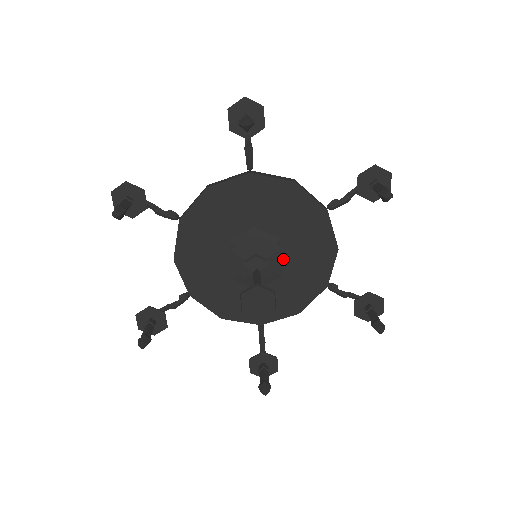
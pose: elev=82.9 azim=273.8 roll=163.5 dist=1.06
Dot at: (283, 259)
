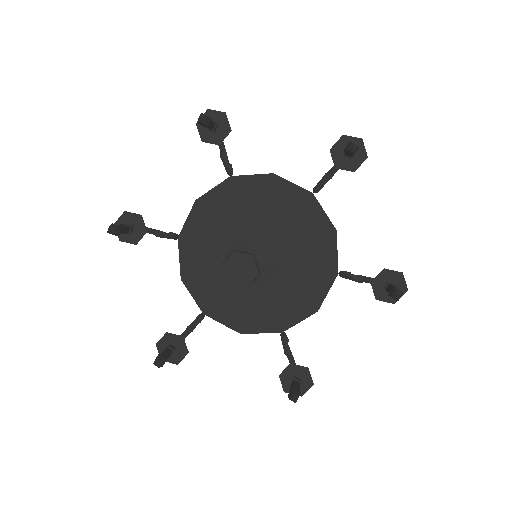
Dot at: (284, 254)
